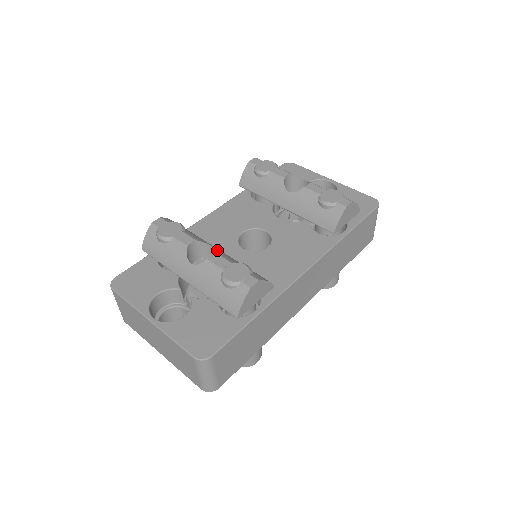
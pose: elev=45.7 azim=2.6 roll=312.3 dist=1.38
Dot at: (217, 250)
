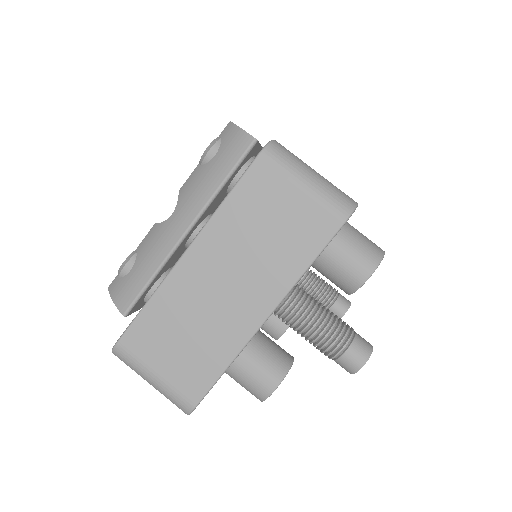
Dot at: occluded
